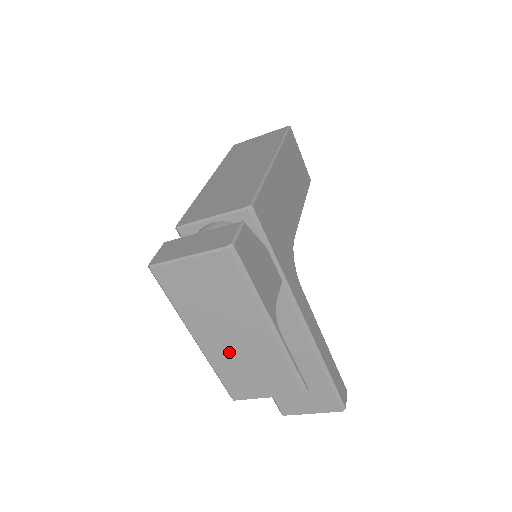
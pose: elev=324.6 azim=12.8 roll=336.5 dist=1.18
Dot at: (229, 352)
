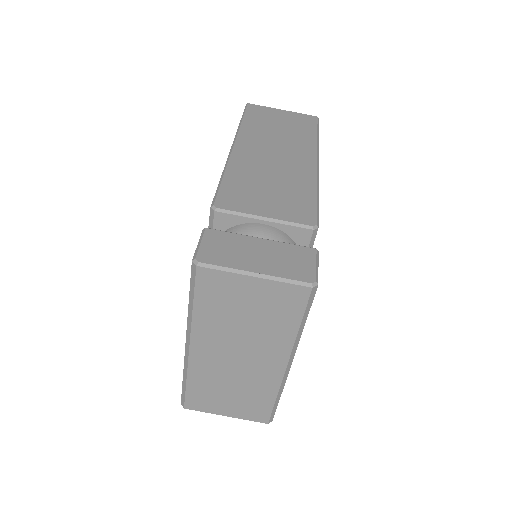
Dot at: (221, 370)
